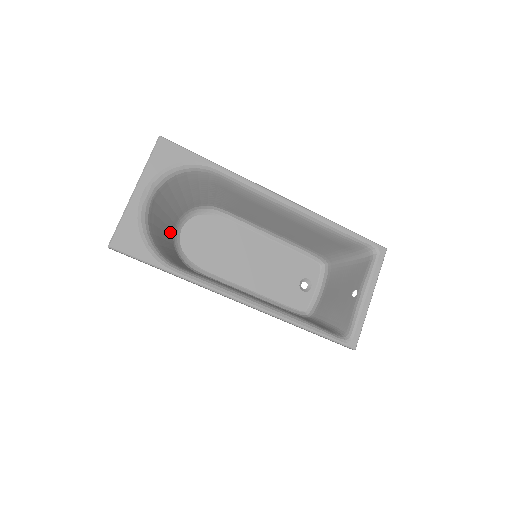
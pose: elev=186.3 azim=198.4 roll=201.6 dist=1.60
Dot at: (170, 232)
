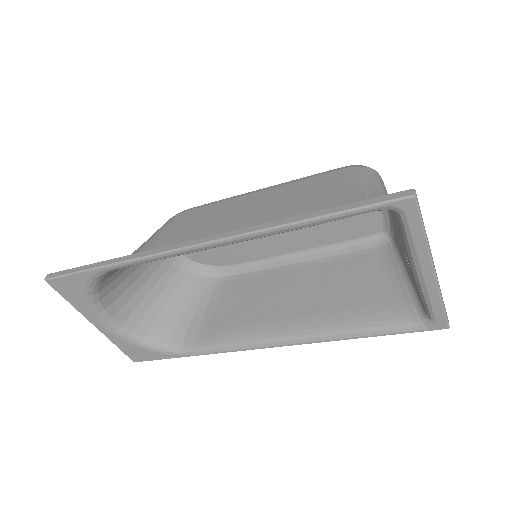
Dot at: (169, 275)
